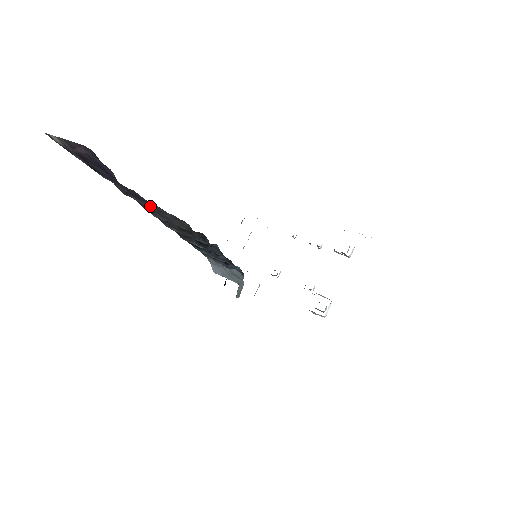
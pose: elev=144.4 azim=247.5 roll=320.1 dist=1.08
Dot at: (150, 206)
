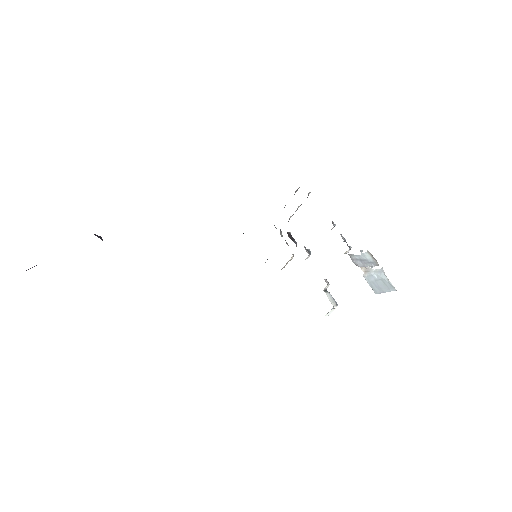
Dot at: occluded
